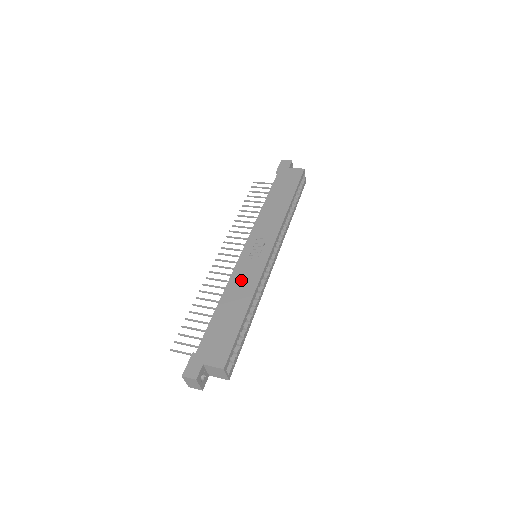
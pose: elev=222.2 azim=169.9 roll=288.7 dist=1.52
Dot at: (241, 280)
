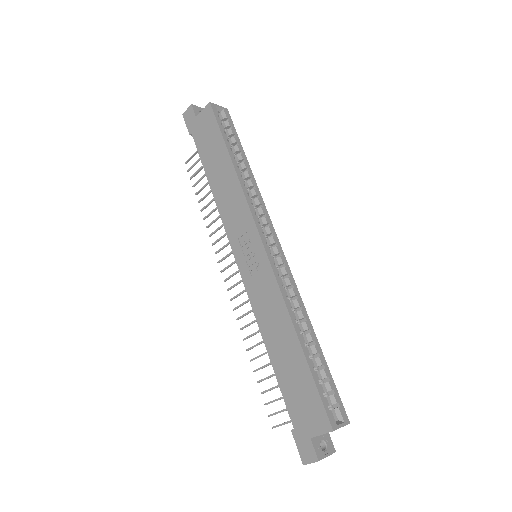
Dot at: (265, 306)
